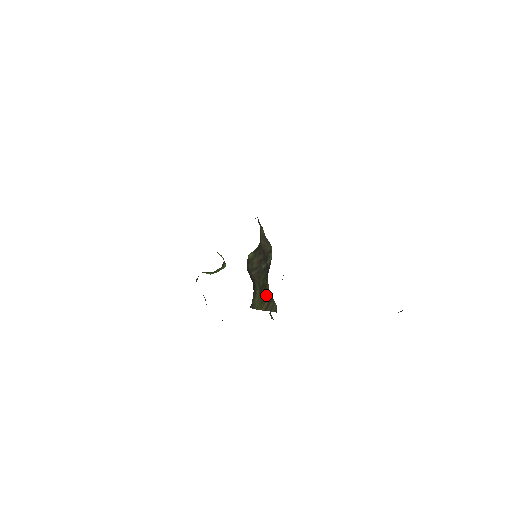
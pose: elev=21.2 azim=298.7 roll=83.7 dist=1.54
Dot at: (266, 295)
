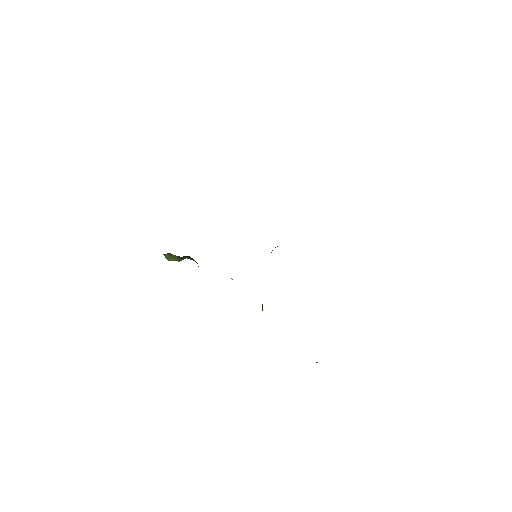
Dot at: occluded
